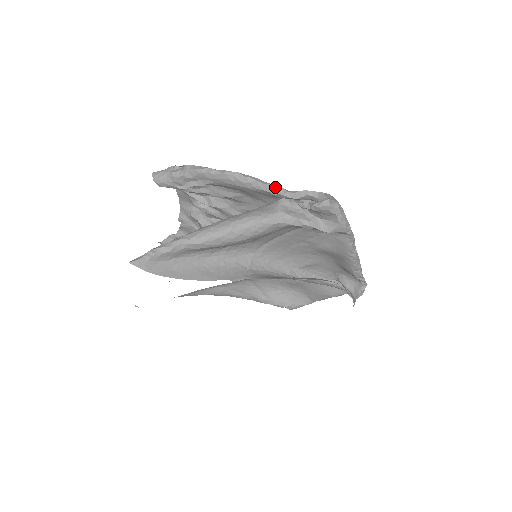
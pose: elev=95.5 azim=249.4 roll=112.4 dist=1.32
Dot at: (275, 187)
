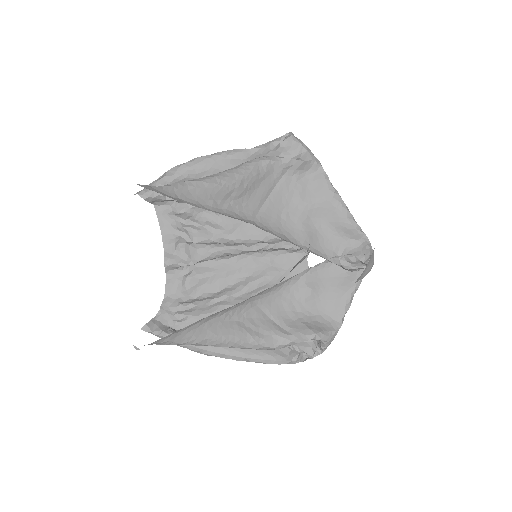
Dot at: (245, 149)
